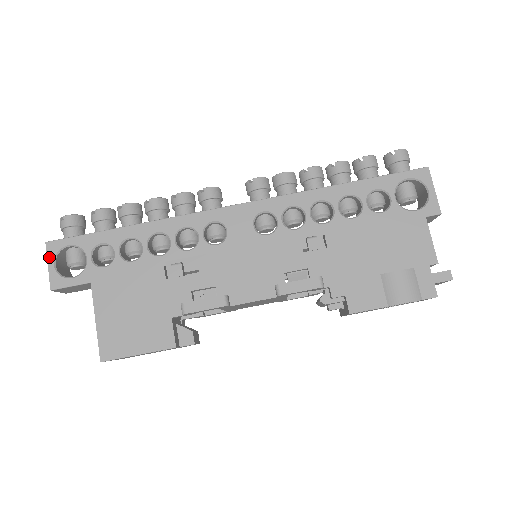
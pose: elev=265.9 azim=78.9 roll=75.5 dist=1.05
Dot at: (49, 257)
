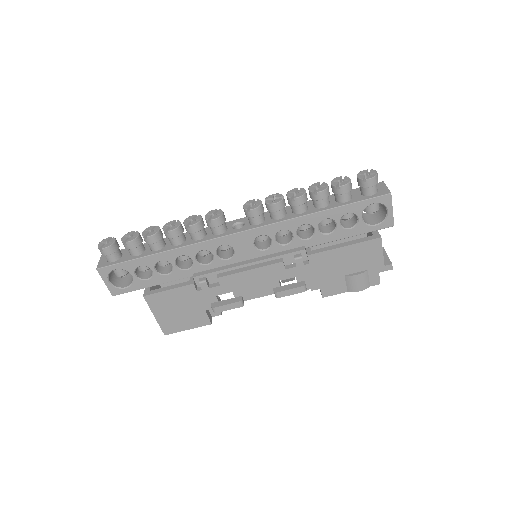
Dot at: (103, 278)
